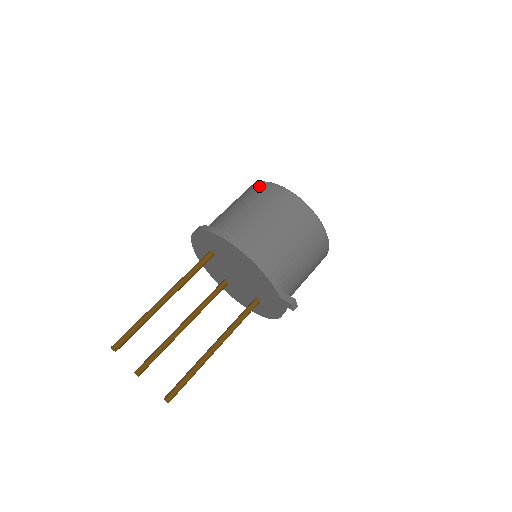
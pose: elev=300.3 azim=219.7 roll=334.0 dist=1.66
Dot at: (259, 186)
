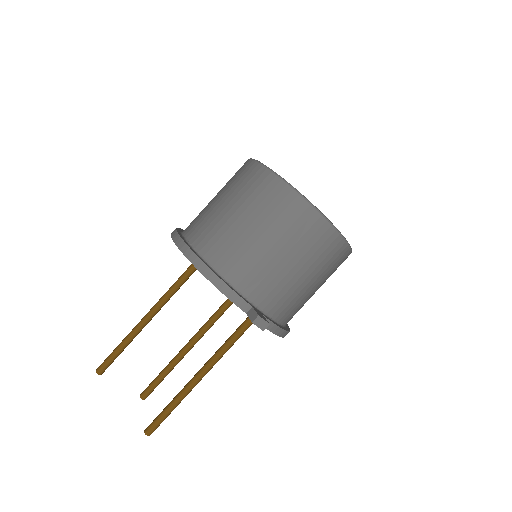
Dot at: occluded
